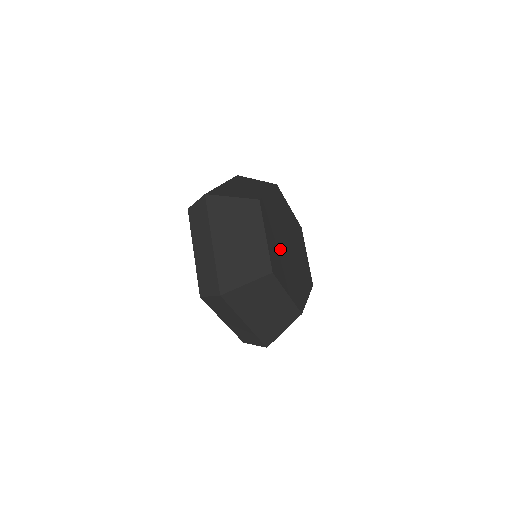
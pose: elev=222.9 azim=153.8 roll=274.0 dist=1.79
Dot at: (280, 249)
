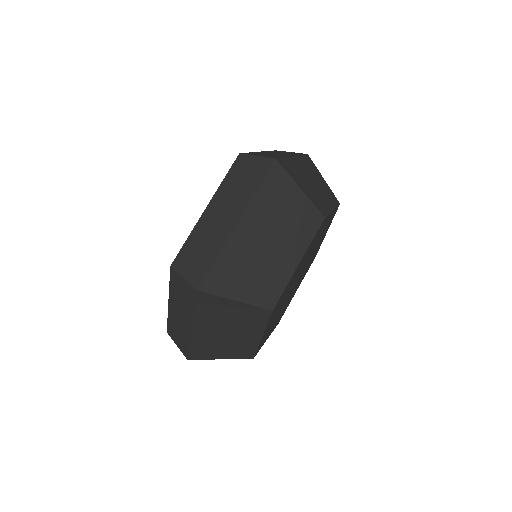
Dot at: occluded
